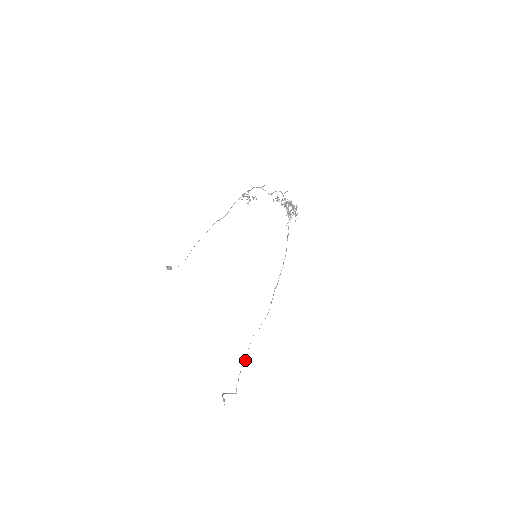
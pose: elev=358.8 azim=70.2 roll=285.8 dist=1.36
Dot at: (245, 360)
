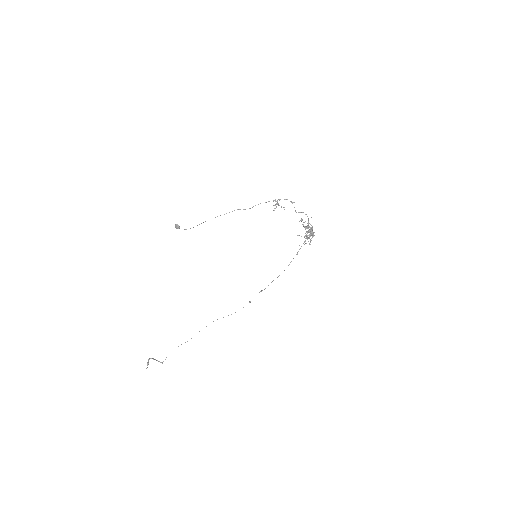
Dot at: (191, 338)
